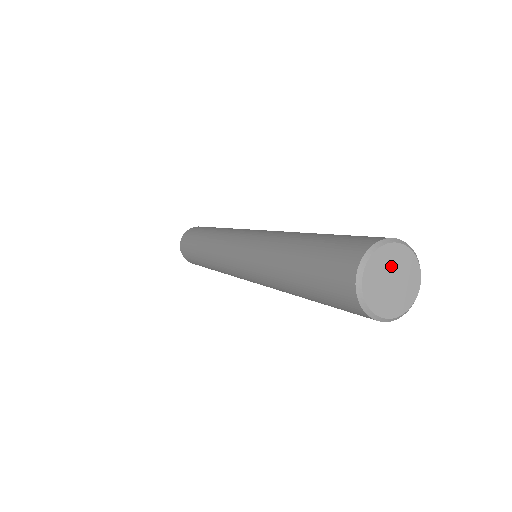
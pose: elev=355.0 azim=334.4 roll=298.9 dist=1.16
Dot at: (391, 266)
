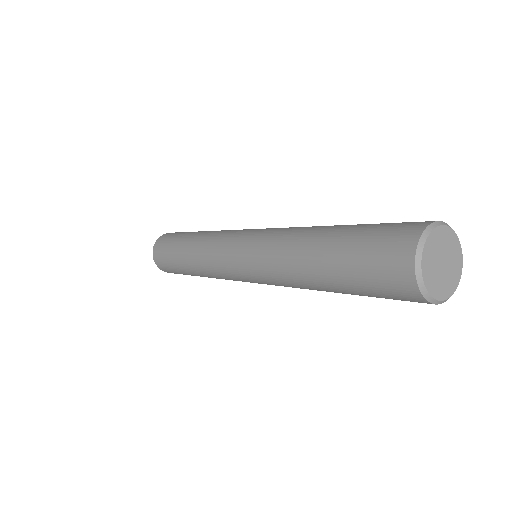
Dot at: (449, 252)
